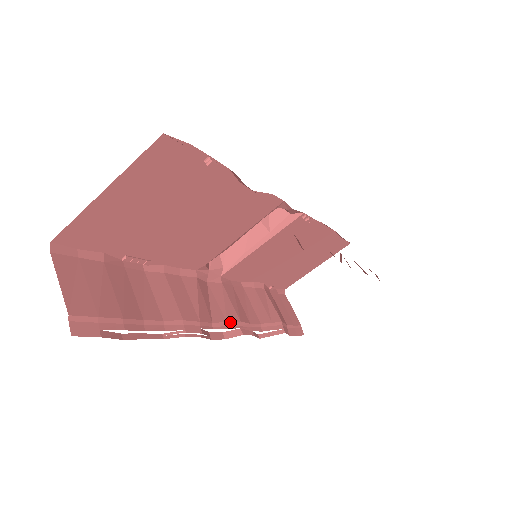
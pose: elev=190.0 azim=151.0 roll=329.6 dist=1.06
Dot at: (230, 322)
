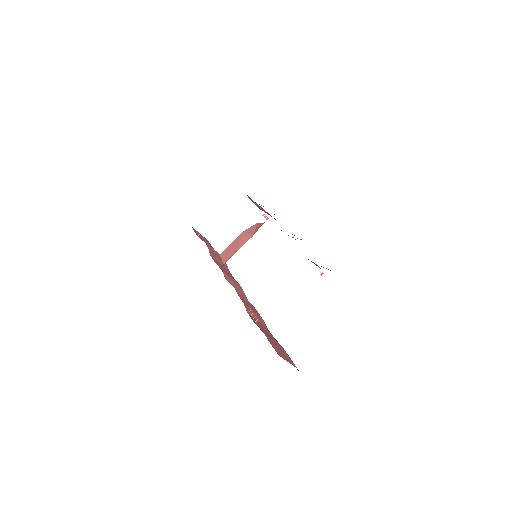
Dot at: (243, 291)
